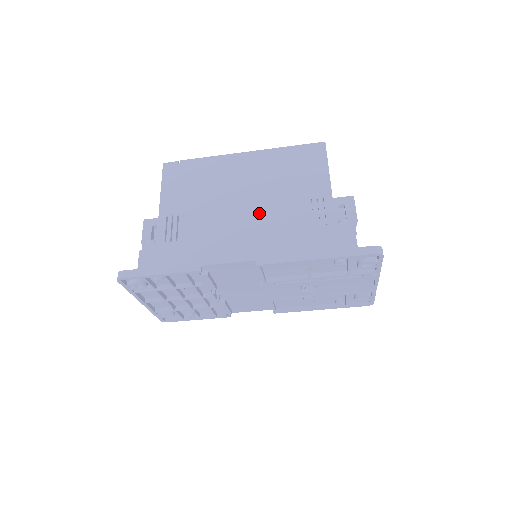
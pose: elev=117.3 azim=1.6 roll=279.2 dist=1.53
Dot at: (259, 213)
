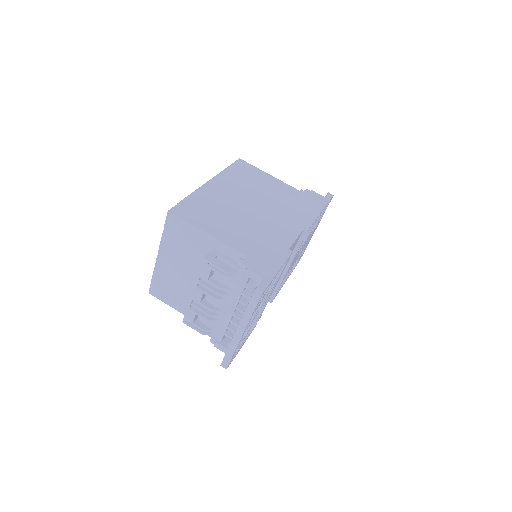
Dot at: (269, 207)
